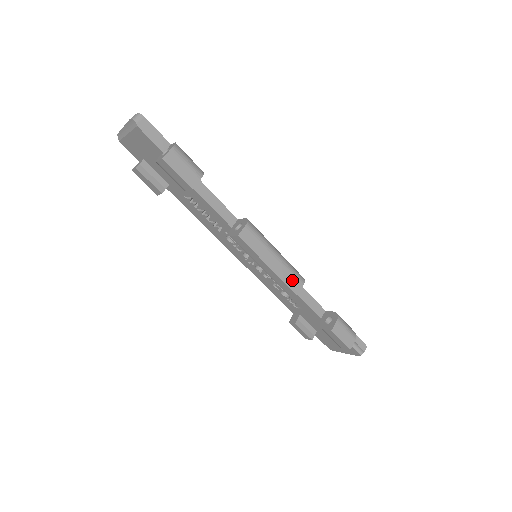
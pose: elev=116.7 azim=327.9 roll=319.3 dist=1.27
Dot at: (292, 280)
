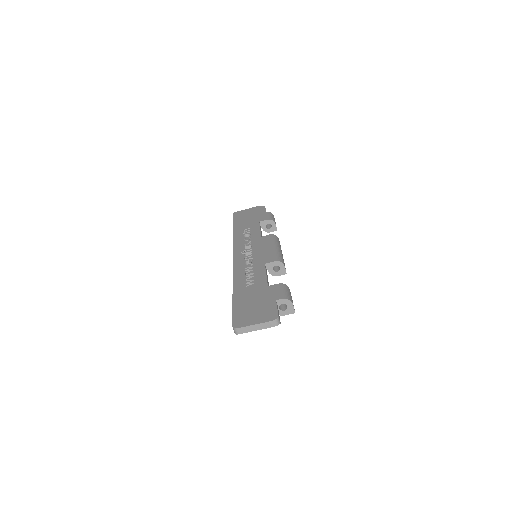
Dot at: (280, 245)
